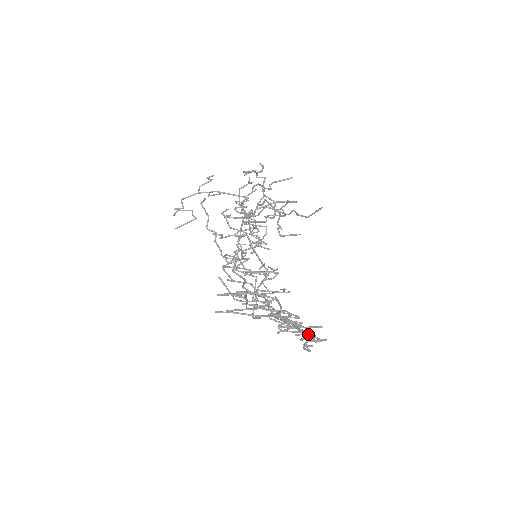
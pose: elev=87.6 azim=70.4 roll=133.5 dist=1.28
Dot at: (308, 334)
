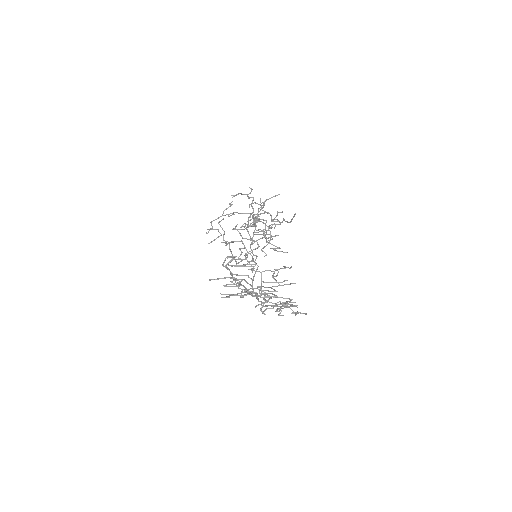
Dot at: (263, 302)
